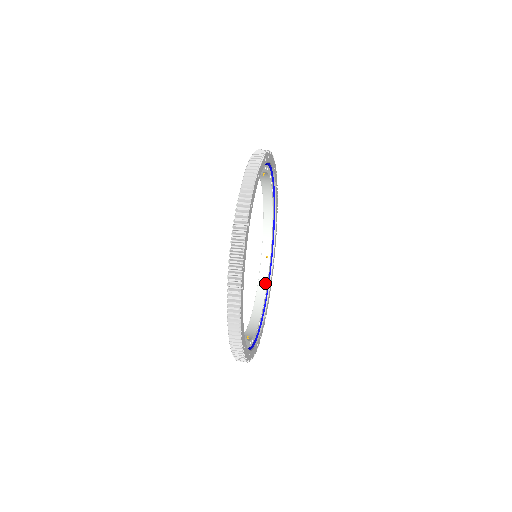
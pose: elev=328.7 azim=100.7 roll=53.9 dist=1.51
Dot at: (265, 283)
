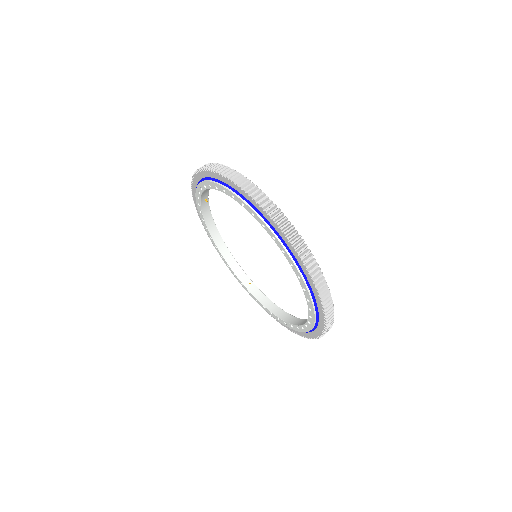
Dot at: (211, 217)
